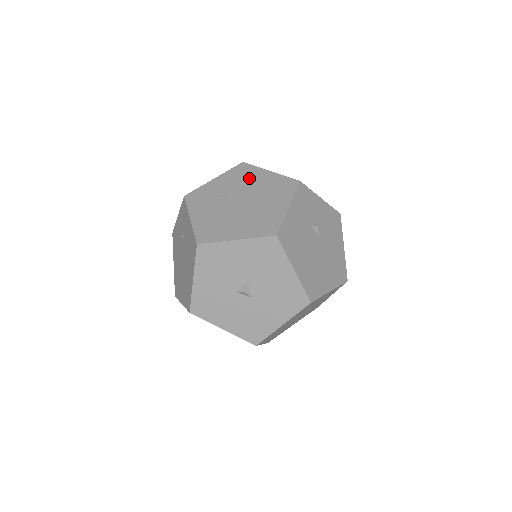
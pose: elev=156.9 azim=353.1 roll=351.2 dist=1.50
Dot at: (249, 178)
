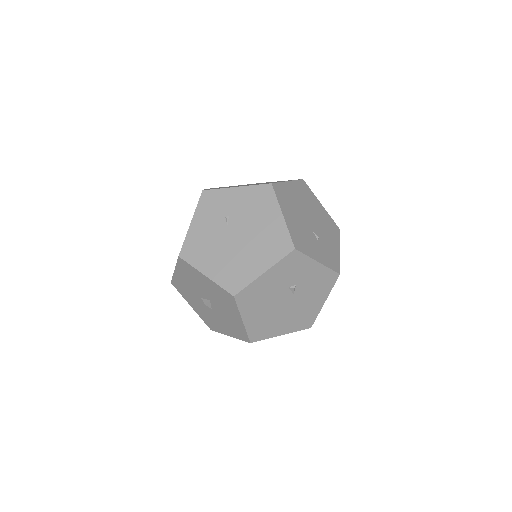
Dot at: (261, 210)
